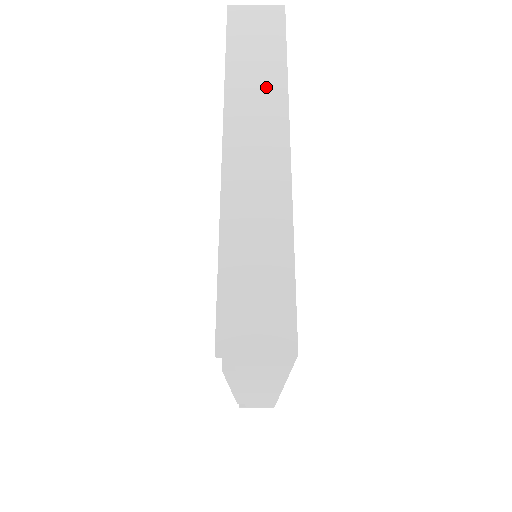
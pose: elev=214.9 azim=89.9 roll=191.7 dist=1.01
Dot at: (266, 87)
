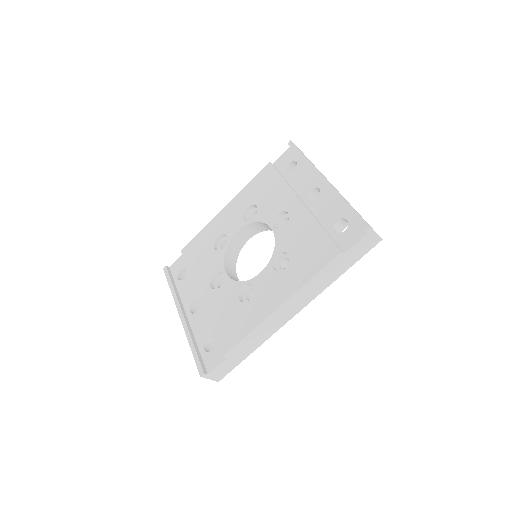
Dot at: occluded
